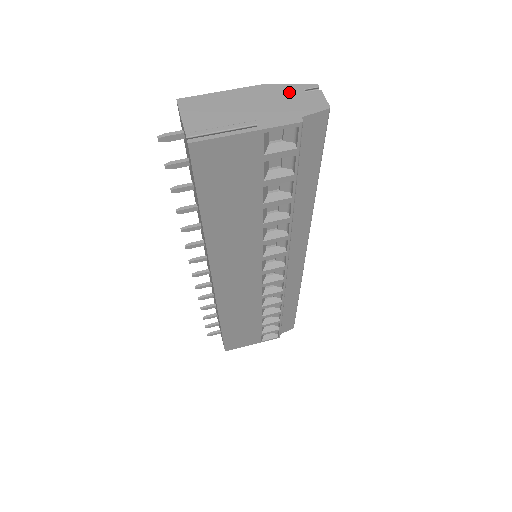
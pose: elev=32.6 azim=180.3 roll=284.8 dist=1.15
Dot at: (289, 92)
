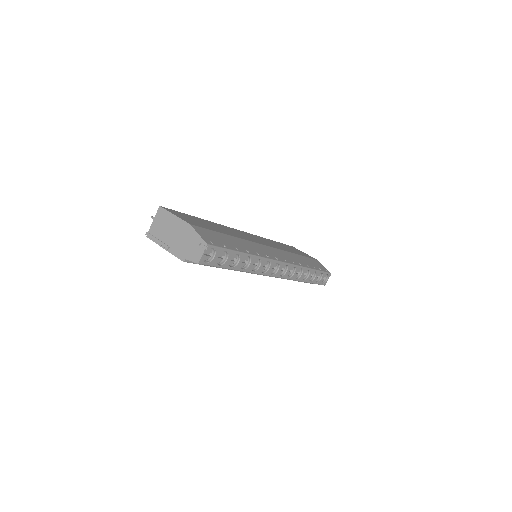
Dot at: (194, 239)
